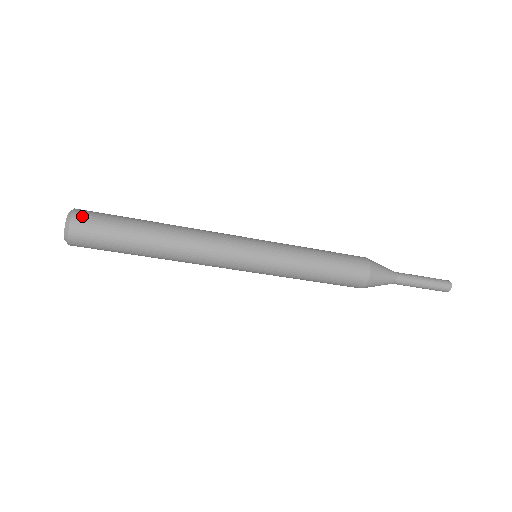
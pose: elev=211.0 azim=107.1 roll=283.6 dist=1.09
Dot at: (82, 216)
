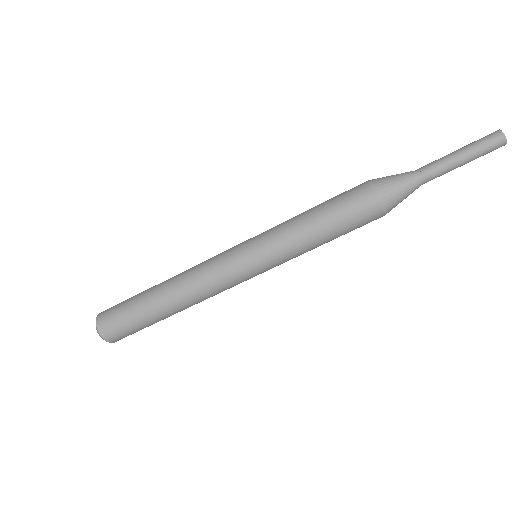
Dot at: (105, 311)
